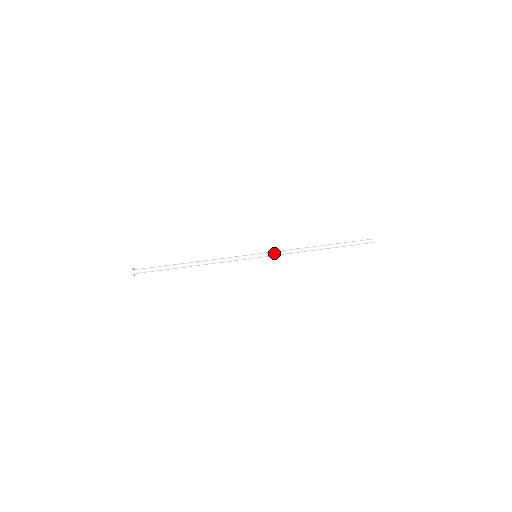
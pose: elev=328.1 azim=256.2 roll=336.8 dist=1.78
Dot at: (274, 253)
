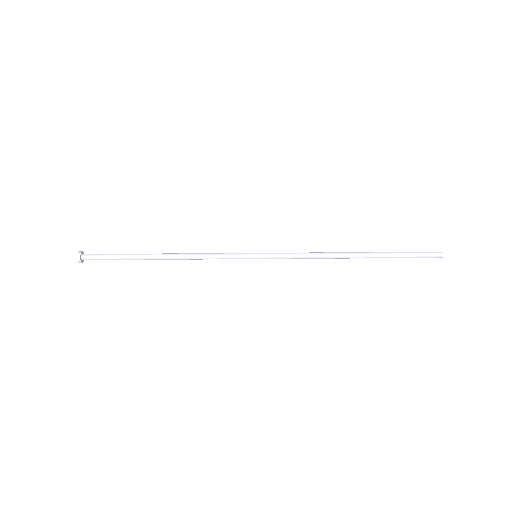
Dot at: (283, 255)
